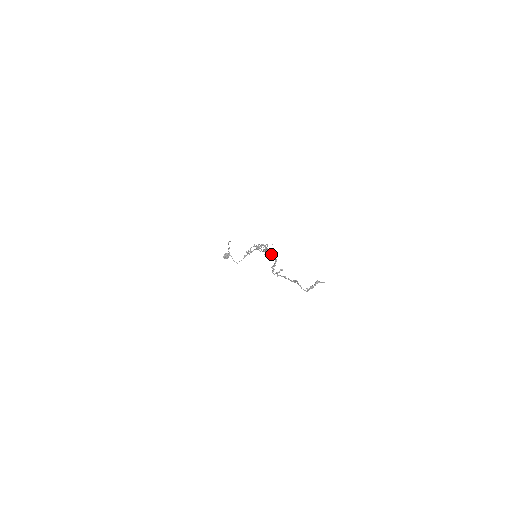
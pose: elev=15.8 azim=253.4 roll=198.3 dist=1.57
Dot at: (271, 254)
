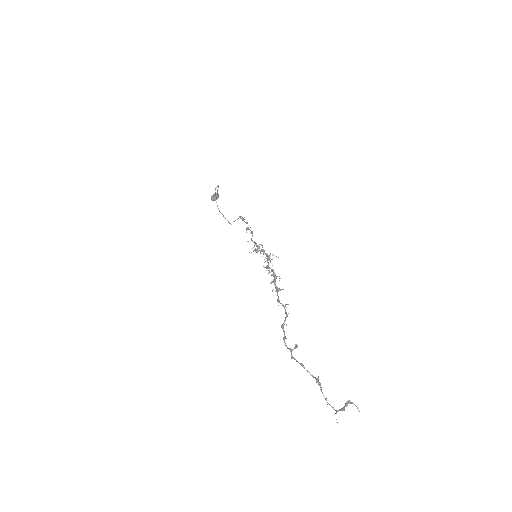
Dot at: (278, 290)
